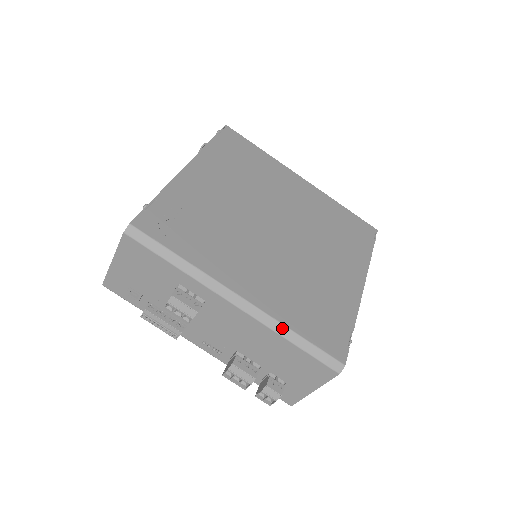
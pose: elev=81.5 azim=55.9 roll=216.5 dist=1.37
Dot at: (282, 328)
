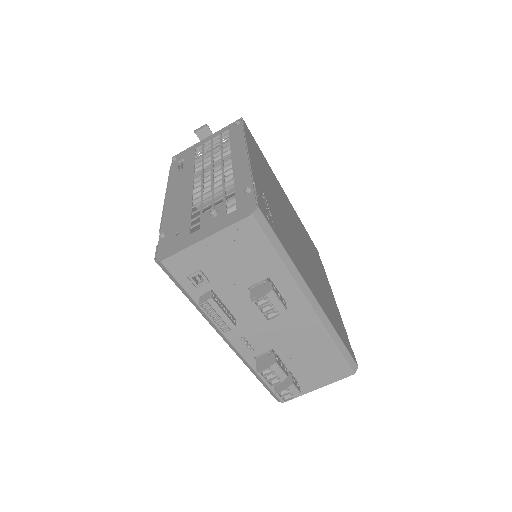
Dot at: (333, 332)
